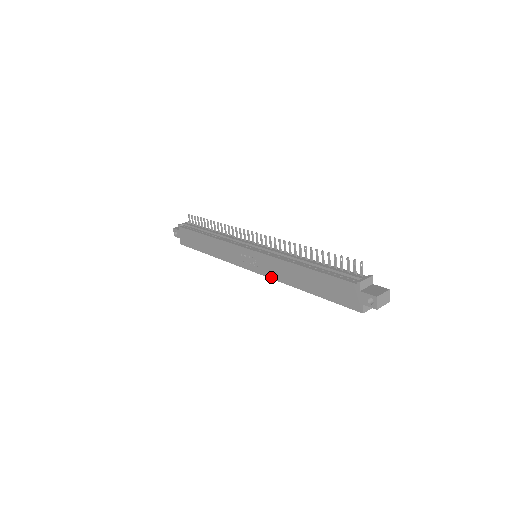
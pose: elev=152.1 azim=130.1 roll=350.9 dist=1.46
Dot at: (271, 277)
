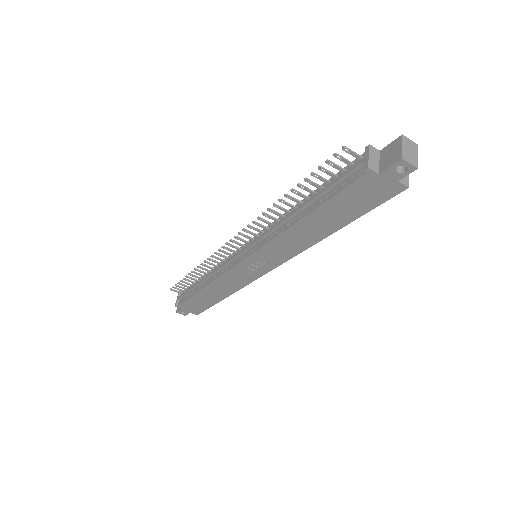
Dot at: (290, 258)
